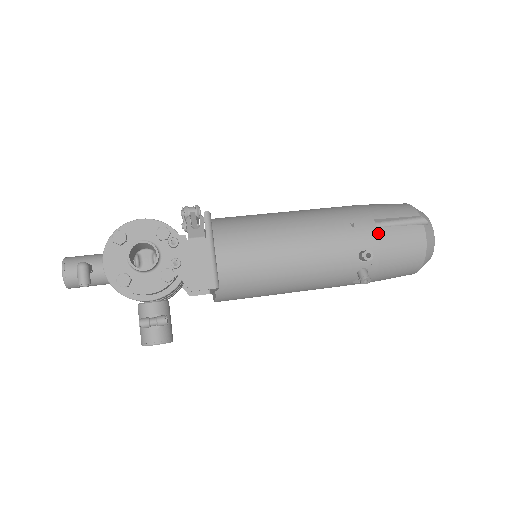
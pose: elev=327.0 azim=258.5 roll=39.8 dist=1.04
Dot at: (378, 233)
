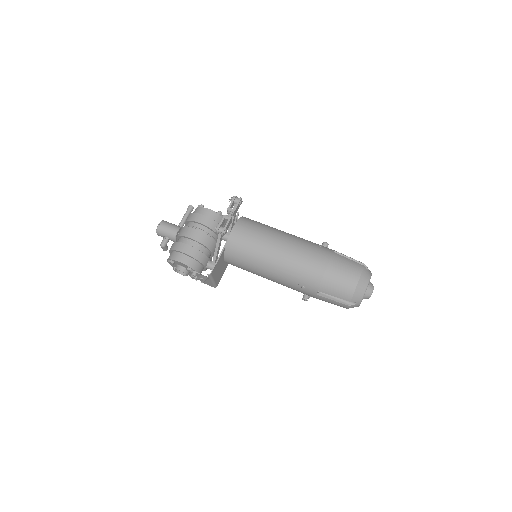
Dot at: (316, 296)
